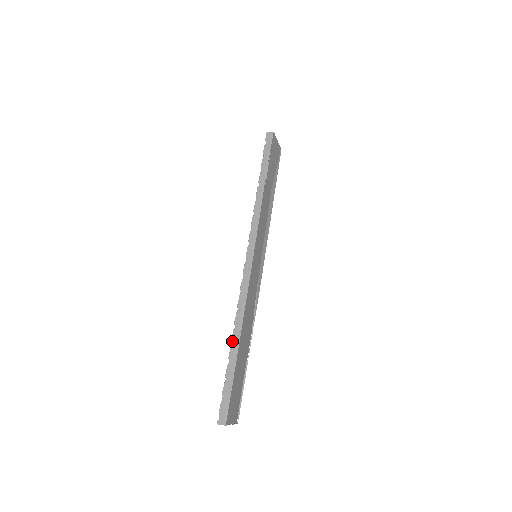
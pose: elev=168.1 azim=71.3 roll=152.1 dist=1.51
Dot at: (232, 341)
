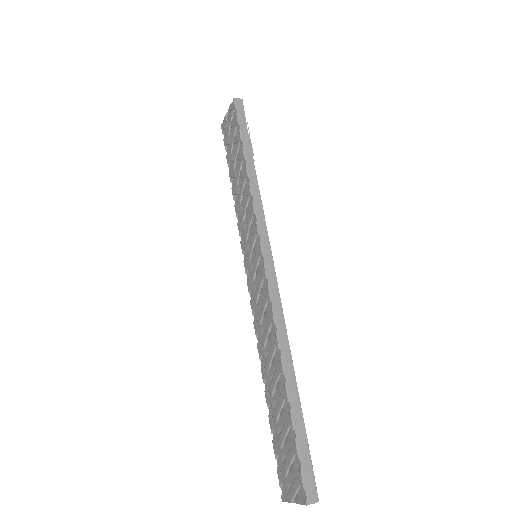
Dot at: (285, 374)
